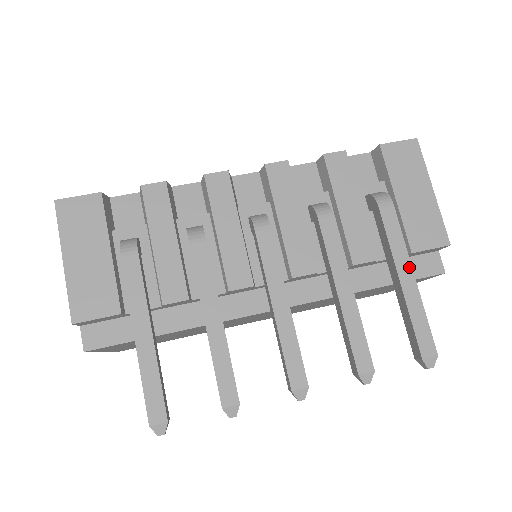
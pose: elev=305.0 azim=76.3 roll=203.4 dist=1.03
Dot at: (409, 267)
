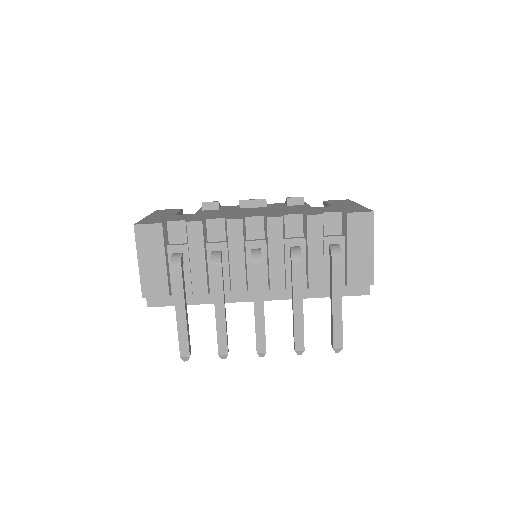
Dot at: (340, 299)
